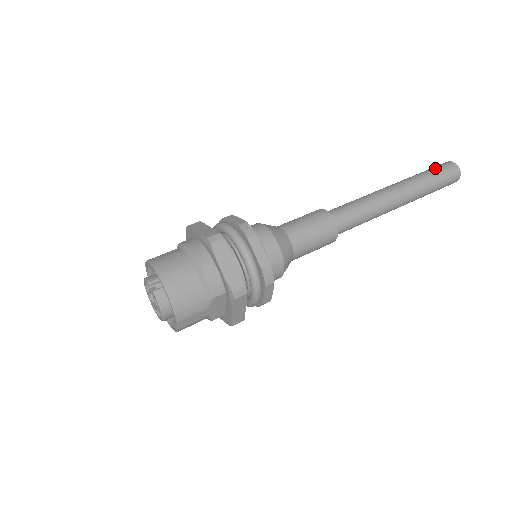
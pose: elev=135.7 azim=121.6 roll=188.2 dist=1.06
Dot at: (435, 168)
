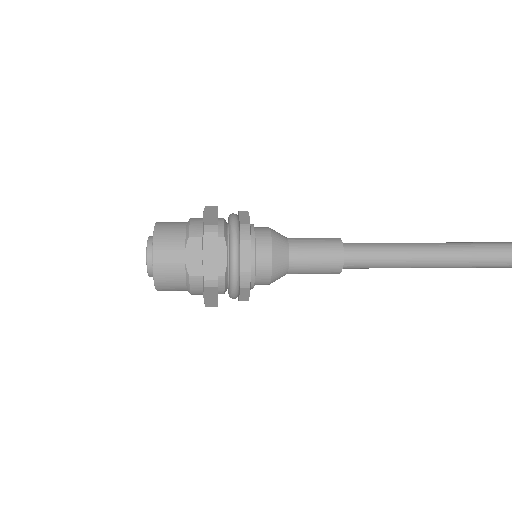
Dot at: occluded
